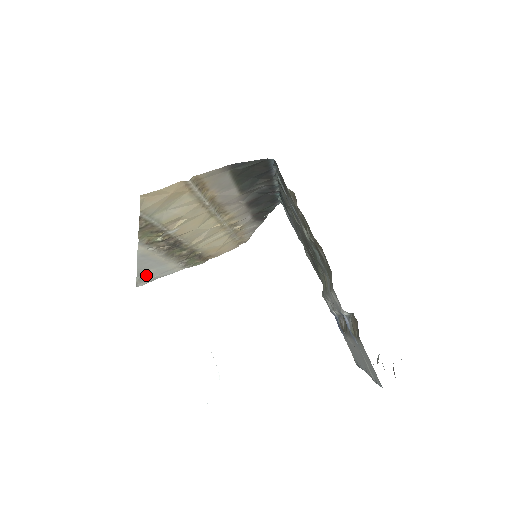
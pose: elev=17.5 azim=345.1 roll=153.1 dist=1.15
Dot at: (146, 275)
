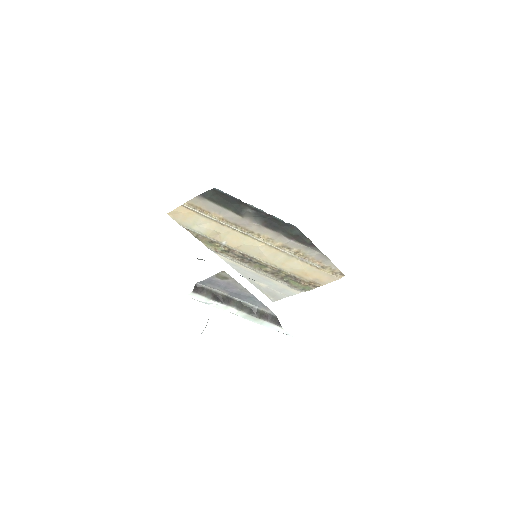
Dot at: (266, 289)
